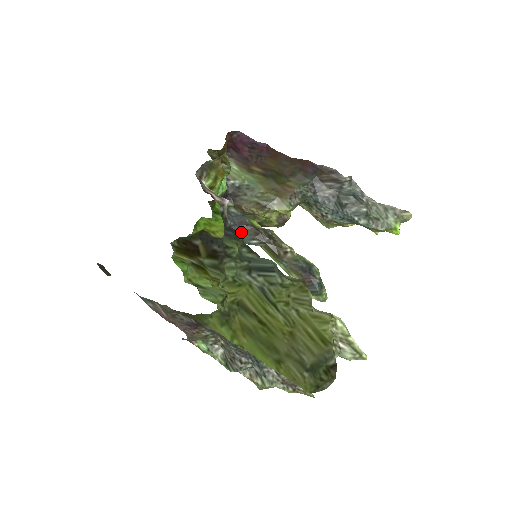
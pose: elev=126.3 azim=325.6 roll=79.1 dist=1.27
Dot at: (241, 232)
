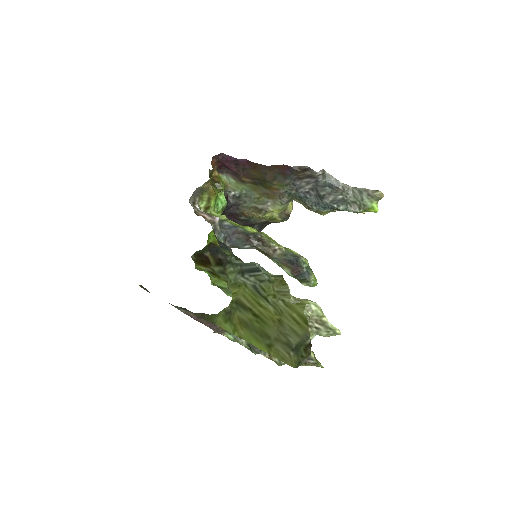
Dot at: (235, 241)
